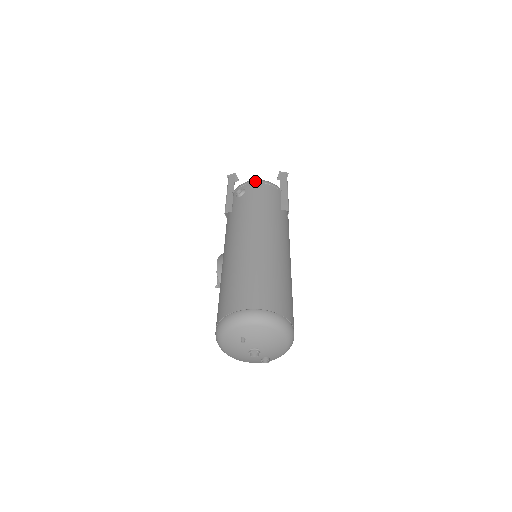
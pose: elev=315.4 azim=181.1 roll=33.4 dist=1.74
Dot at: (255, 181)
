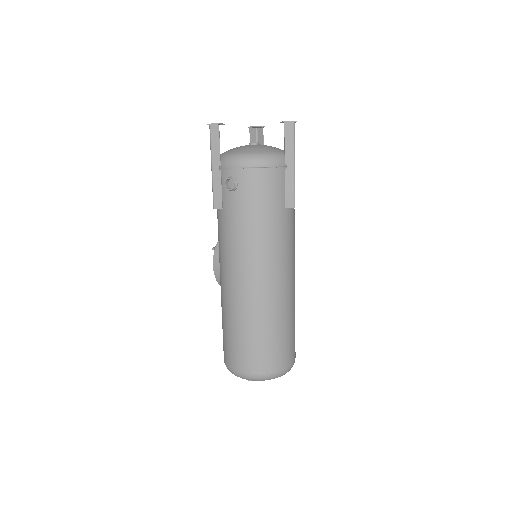
Dot at: (249, 165)
